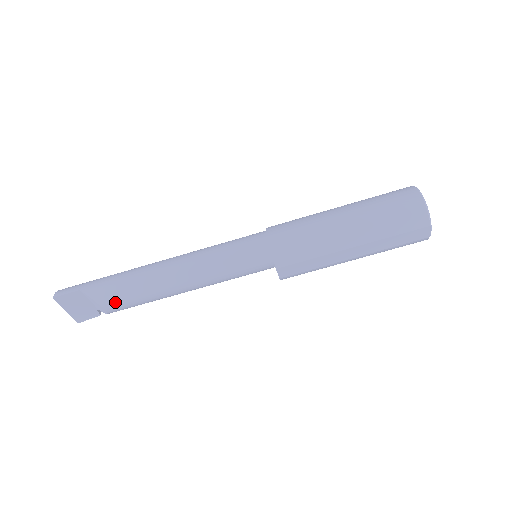
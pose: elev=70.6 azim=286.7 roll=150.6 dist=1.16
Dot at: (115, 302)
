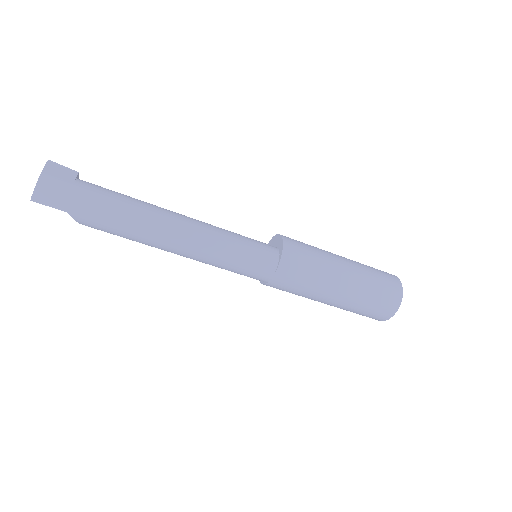
Dot at: occluded
